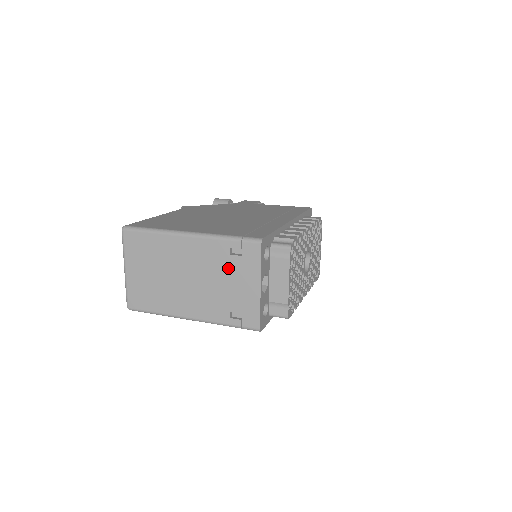
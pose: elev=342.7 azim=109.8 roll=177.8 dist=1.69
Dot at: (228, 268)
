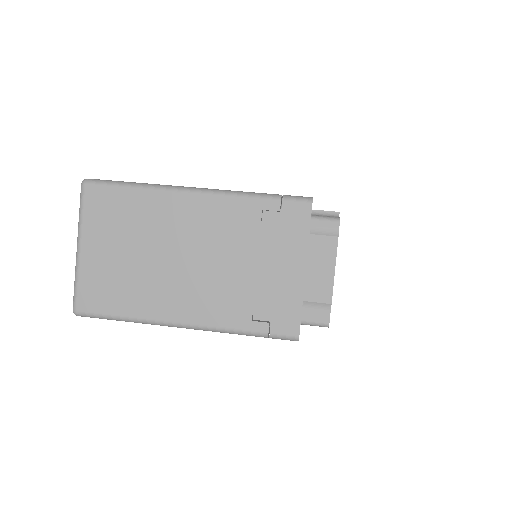
Dot at: (256, 241)
